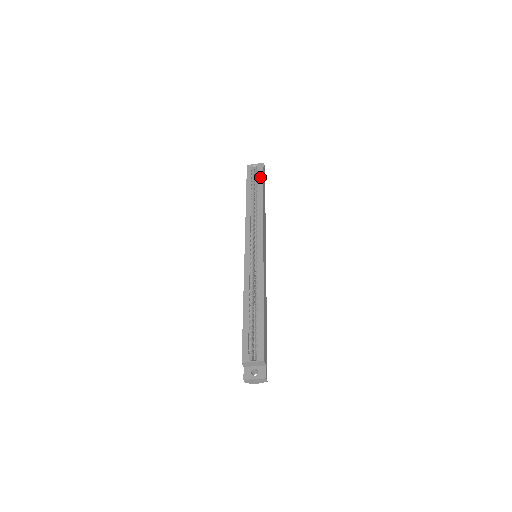
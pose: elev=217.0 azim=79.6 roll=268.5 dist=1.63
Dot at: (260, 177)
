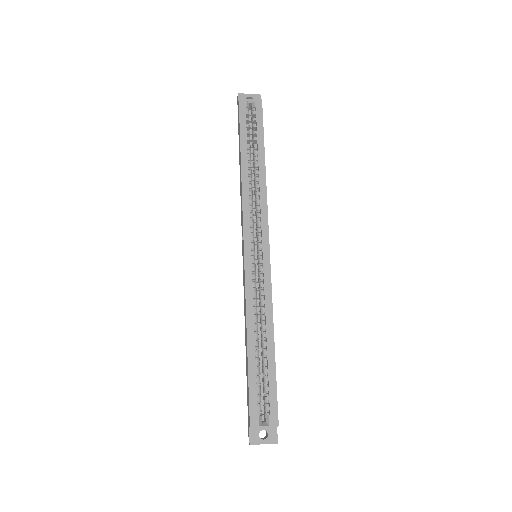
Dot at: (259, 124)
